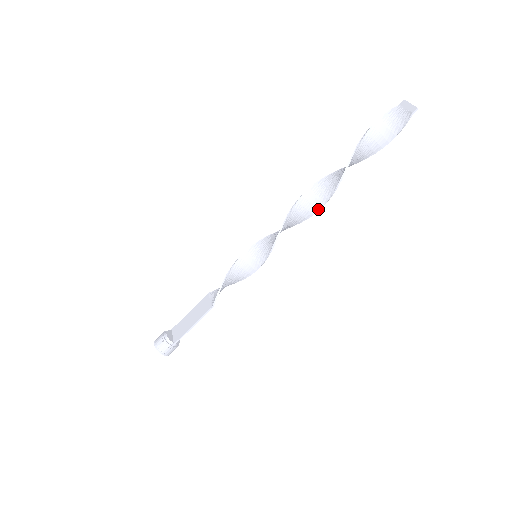
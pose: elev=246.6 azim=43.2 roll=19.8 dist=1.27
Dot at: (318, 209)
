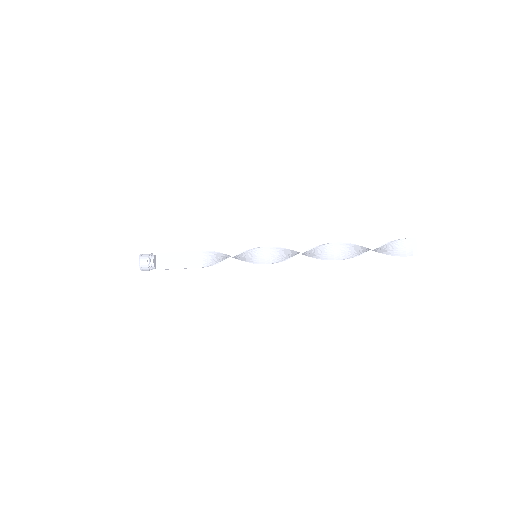
Dot at: (317, 258)
